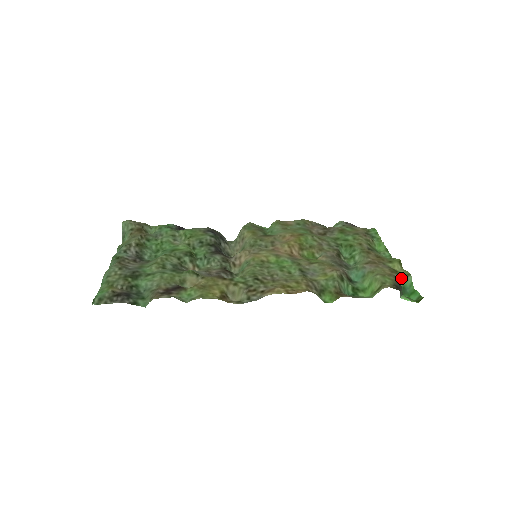
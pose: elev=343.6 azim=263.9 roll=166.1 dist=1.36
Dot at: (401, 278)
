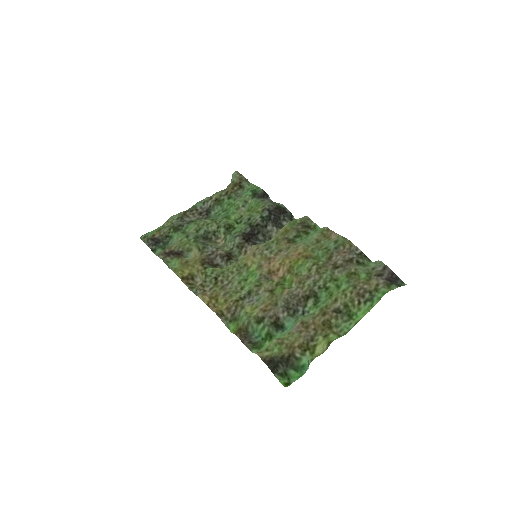
Dot at: (306, 357)
